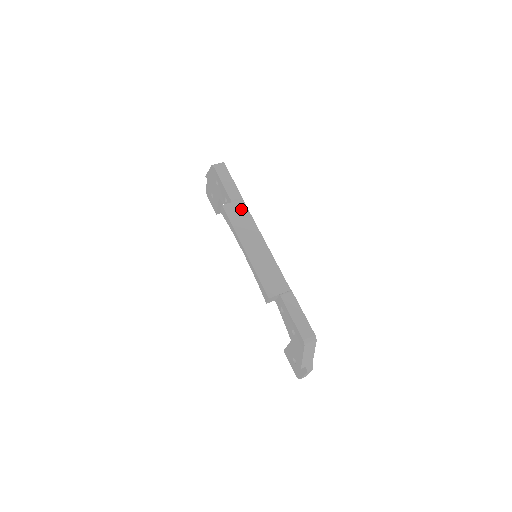
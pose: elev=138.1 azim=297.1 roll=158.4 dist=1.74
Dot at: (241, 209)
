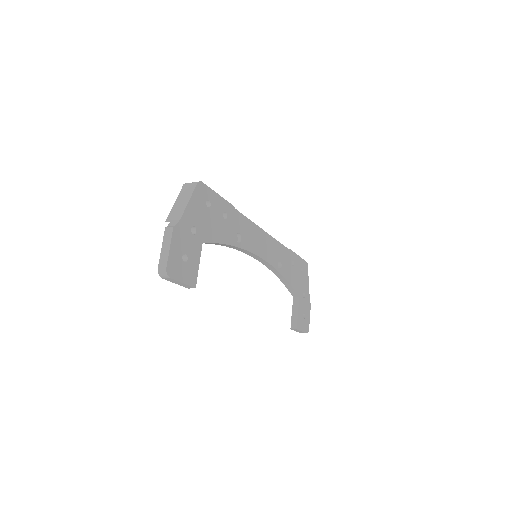
Dot at: occluded
